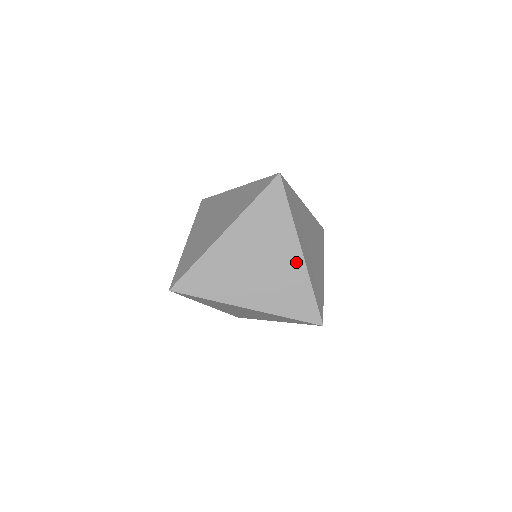
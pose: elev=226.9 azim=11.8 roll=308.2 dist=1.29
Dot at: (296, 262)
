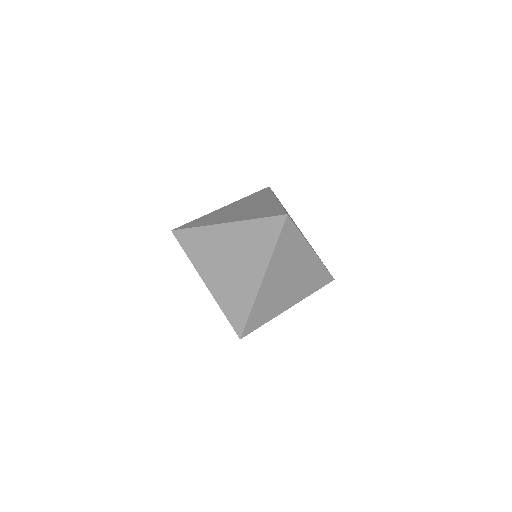
Dot at: (312, 259)
